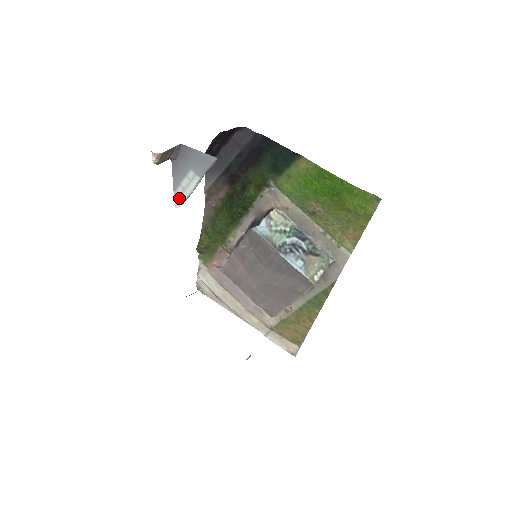
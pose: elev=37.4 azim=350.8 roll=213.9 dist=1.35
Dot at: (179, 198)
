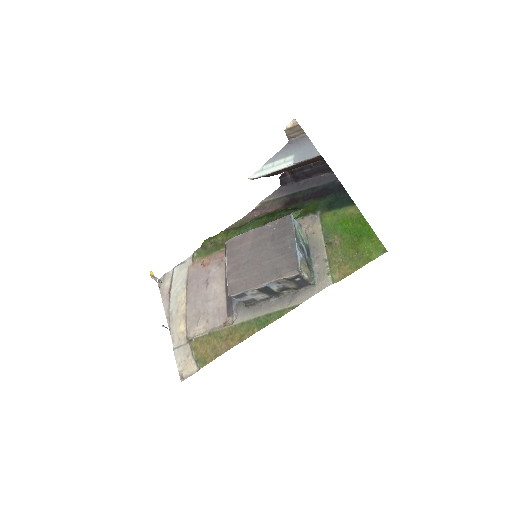
Dot at: (261, 172)
